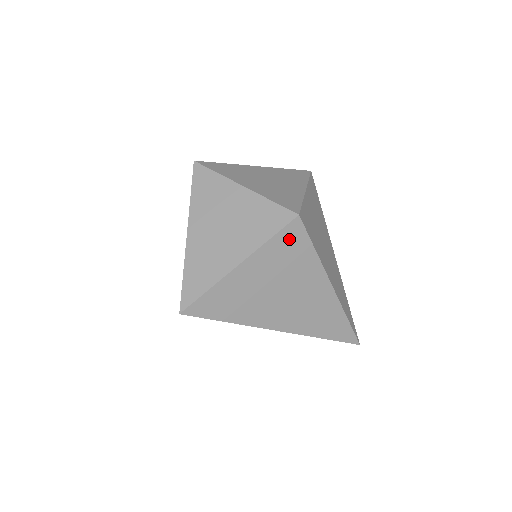
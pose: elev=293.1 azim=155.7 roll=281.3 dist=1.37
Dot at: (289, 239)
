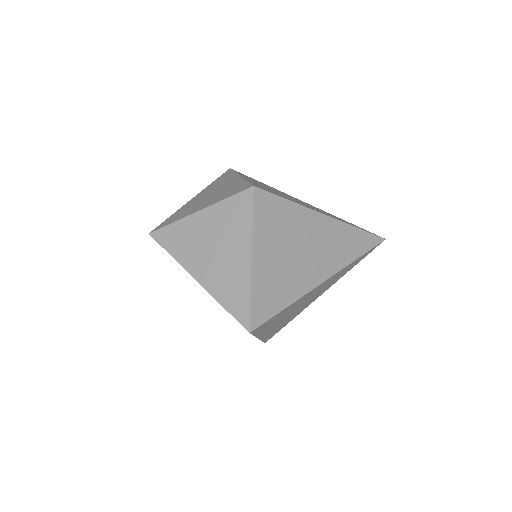
Dot at: (265, 209)
